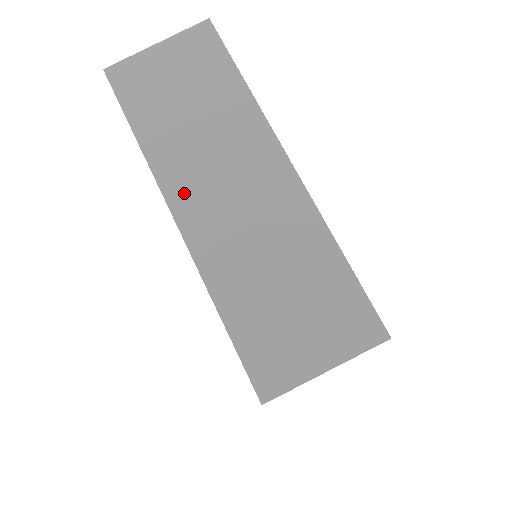
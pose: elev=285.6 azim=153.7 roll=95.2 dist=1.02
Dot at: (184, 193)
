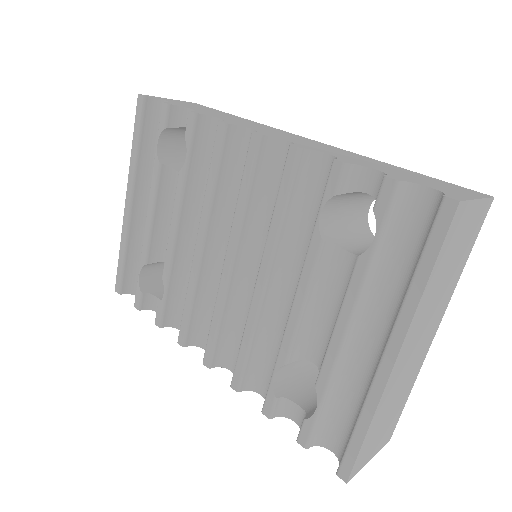
Dot at: (409, 342)
